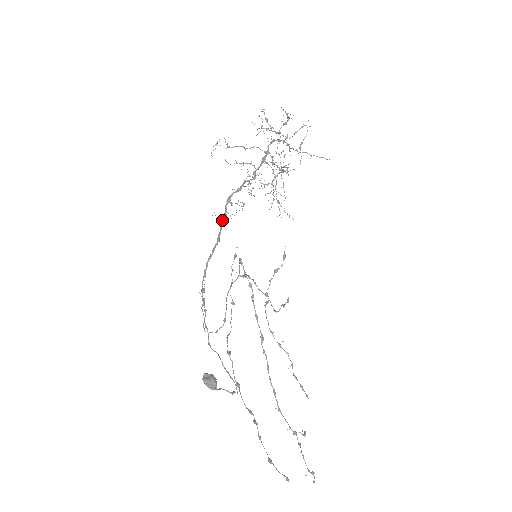
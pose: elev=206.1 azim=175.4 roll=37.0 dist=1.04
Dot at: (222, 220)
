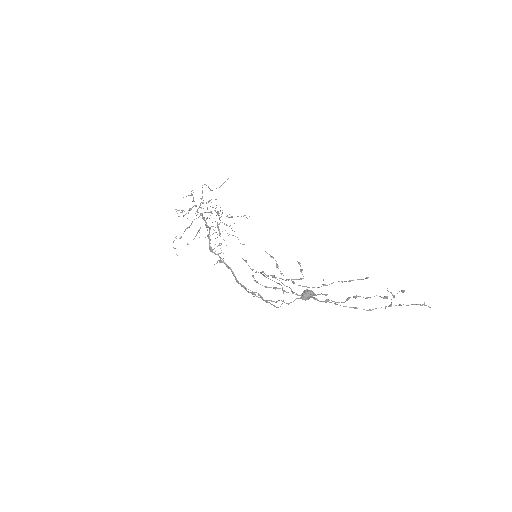
Dot at: (220, 260)
